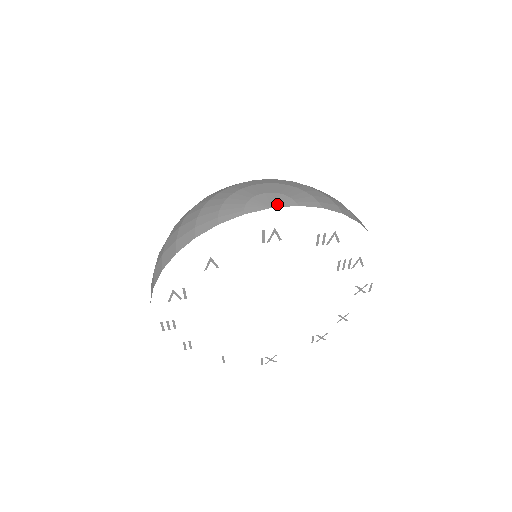
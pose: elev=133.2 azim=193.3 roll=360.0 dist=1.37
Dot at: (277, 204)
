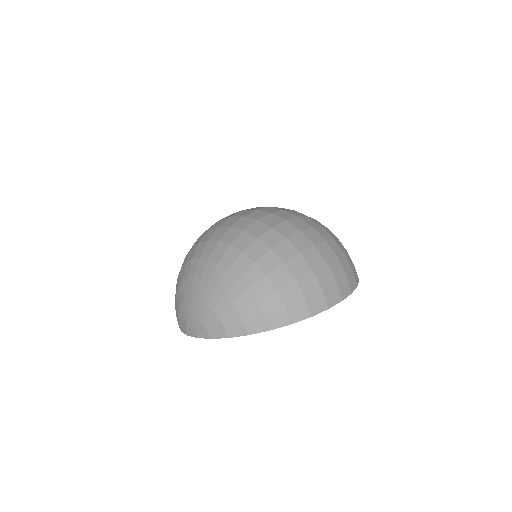
Dot at: (199, 335)
